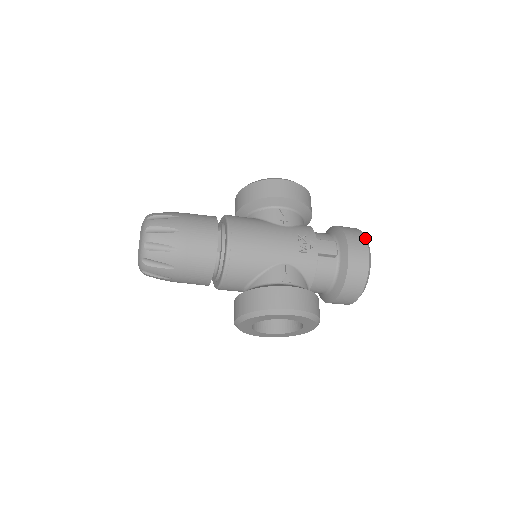
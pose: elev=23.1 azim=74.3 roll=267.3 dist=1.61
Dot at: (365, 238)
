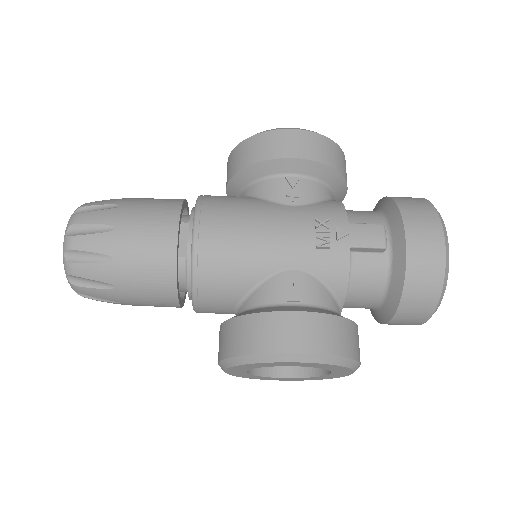
Dot at: (437, 214)
